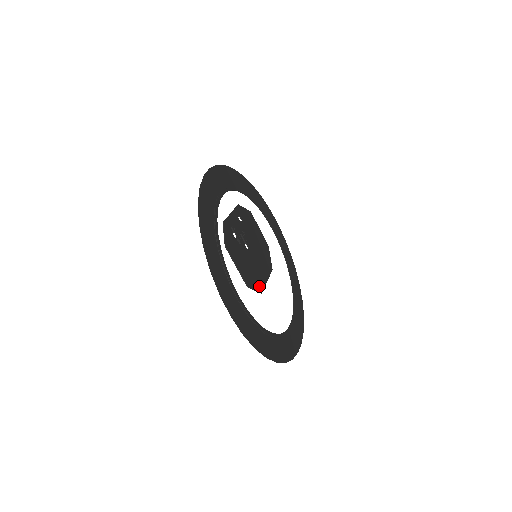
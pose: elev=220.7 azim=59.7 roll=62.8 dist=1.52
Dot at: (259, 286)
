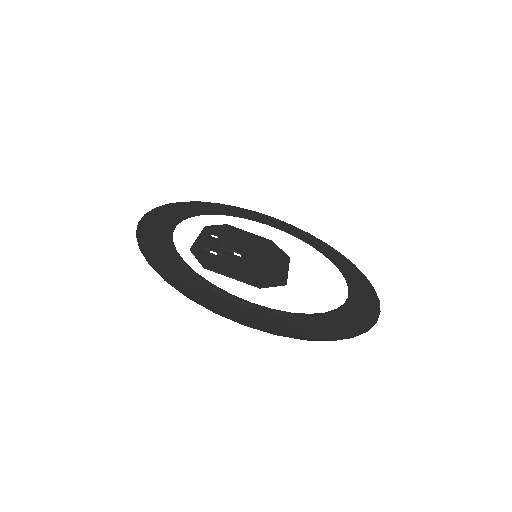
Dot at: (278, 280)
